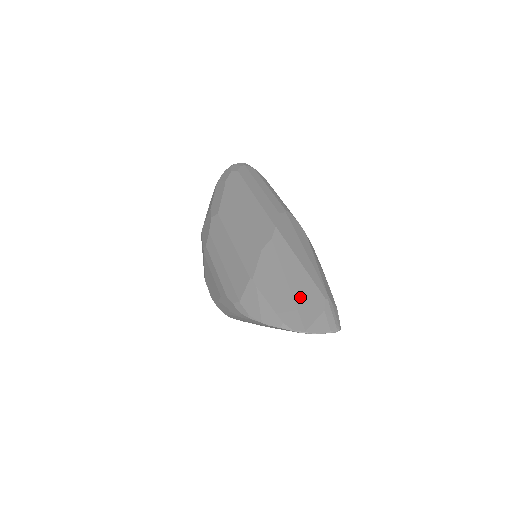
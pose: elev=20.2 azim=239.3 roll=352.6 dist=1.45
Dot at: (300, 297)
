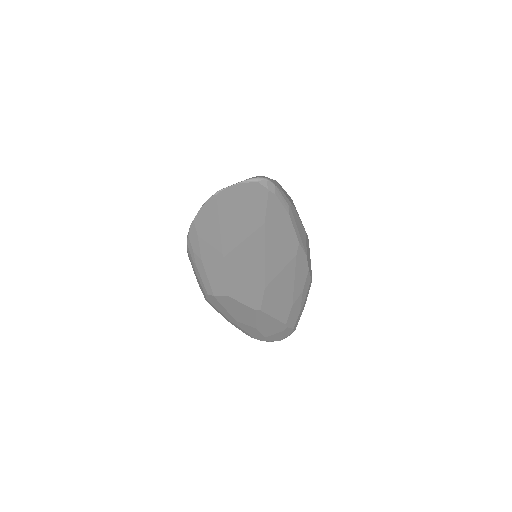
Dot at: occluded
